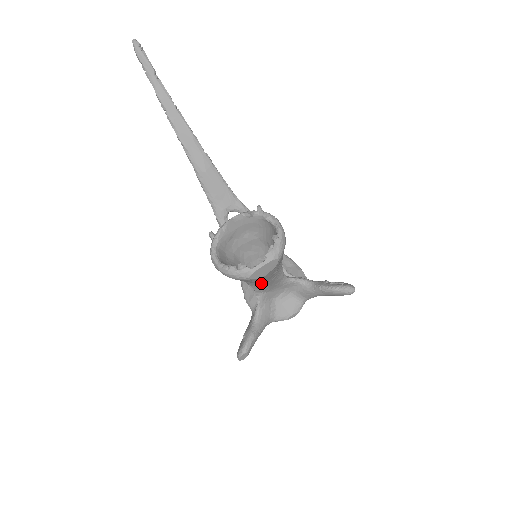
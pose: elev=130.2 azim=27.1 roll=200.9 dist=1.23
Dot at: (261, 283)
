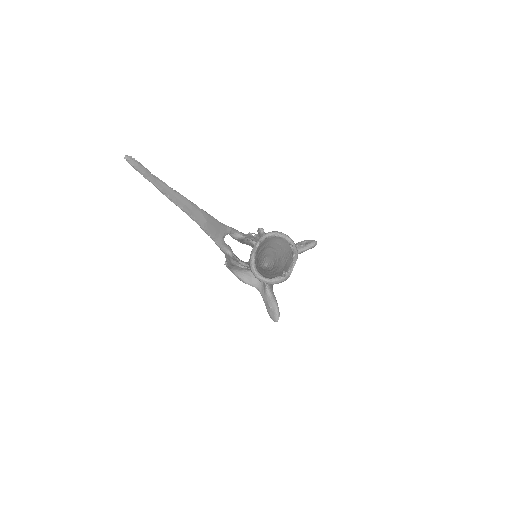
Dot at: occluded
